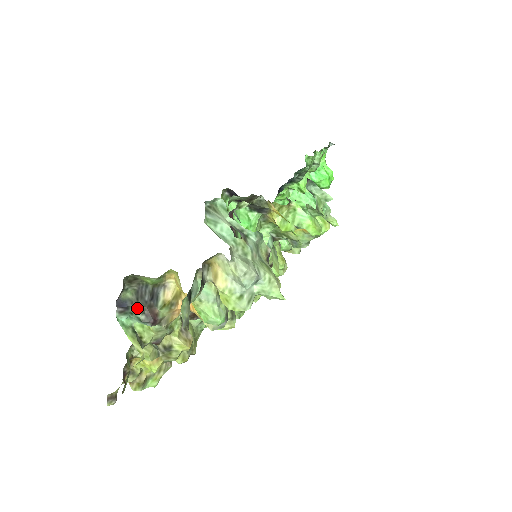
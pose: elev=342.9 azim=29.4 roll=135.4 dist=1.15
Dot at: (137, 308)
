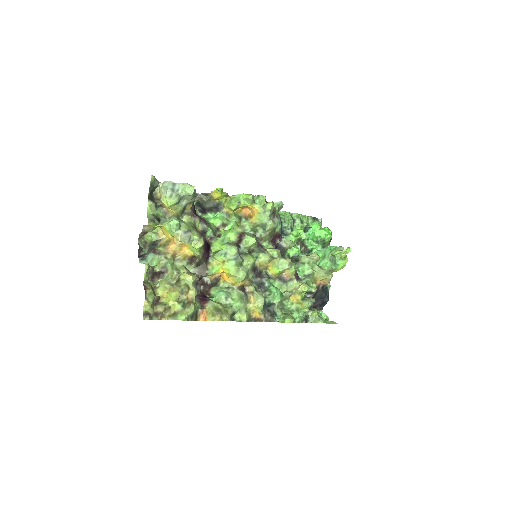
Dot at: occluded
